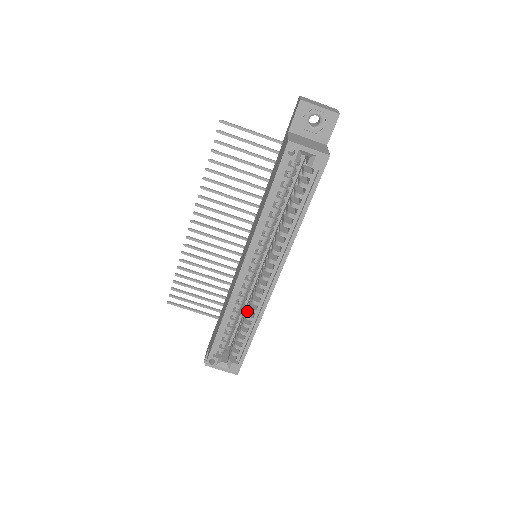
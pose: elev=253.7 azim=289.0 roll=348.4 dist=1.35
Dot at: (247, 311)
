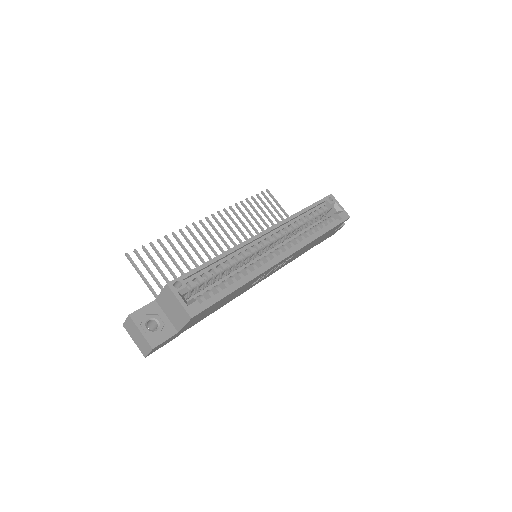
Dot at: occluded
